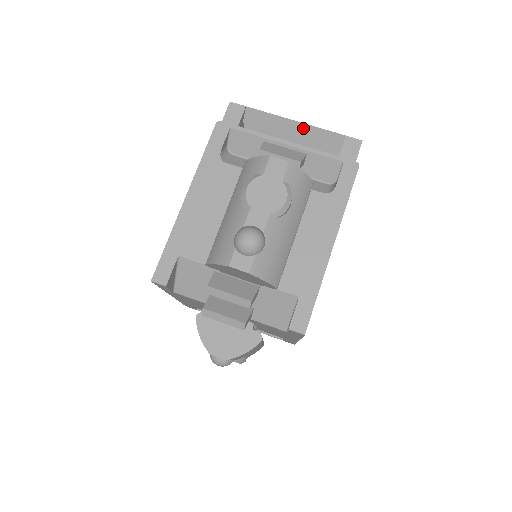
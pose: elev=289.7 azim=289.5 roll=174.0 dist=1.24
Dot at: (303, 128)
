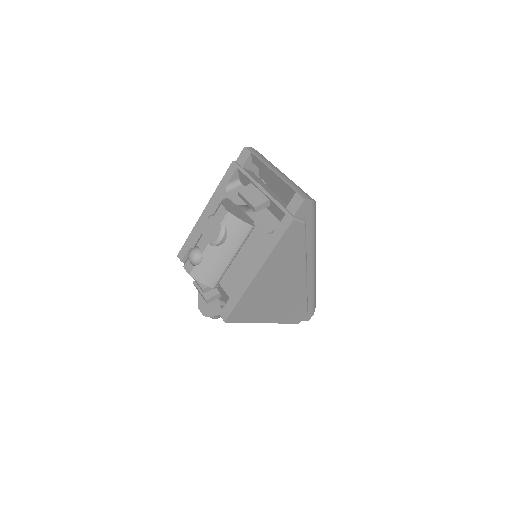
Dot at: (277, 178)
